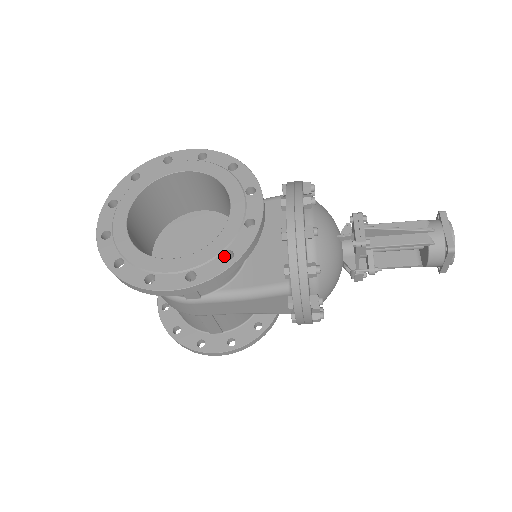
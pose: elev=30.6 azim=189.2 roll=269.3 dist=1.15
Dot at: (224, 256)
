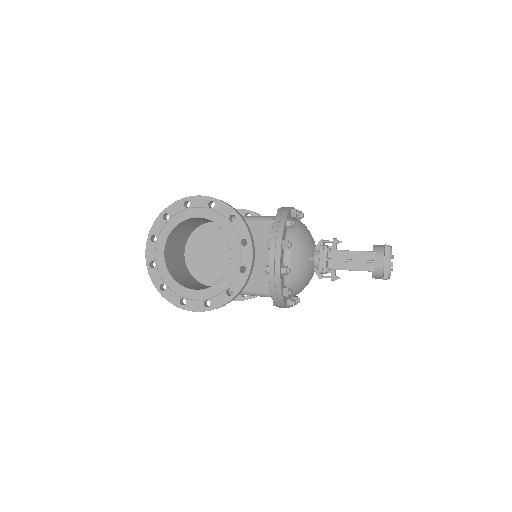
Dot at: (227, 290)
